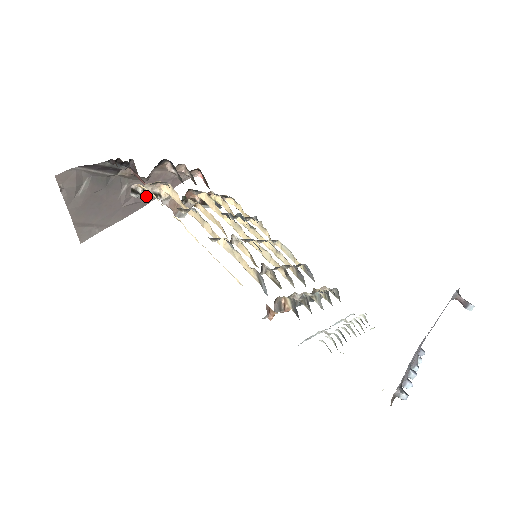
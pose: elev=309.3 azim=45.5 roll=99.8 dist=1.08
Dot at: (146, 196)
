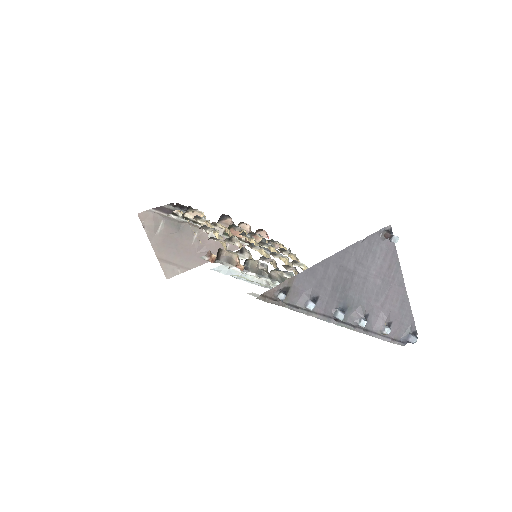
Dot at: (185, 220)
